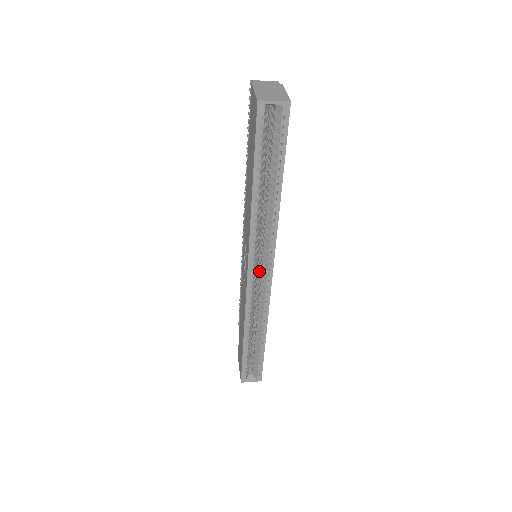
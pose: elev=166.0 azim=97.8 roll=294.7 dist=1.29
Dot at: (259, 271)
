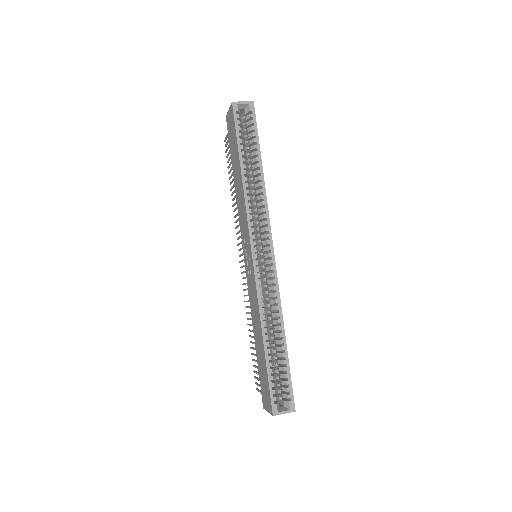
Dot at: (261, 260)
